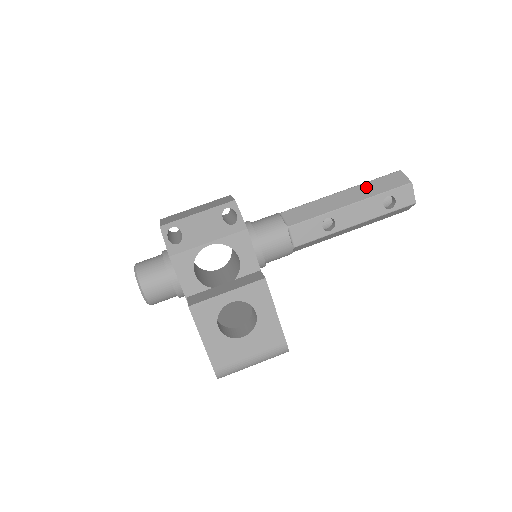
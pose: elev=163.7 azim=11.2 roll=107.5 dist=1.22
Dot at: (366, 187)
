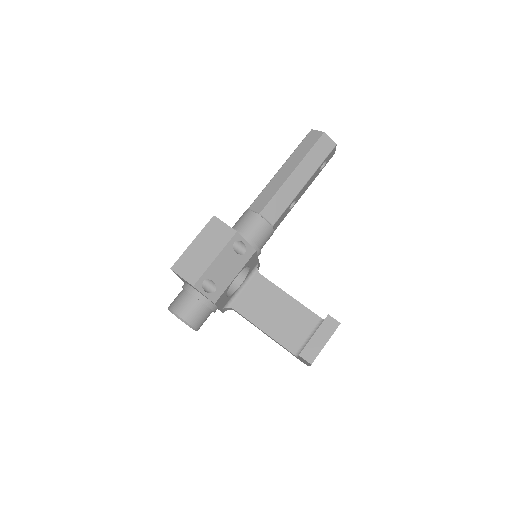
Dot at: (309, 161)
